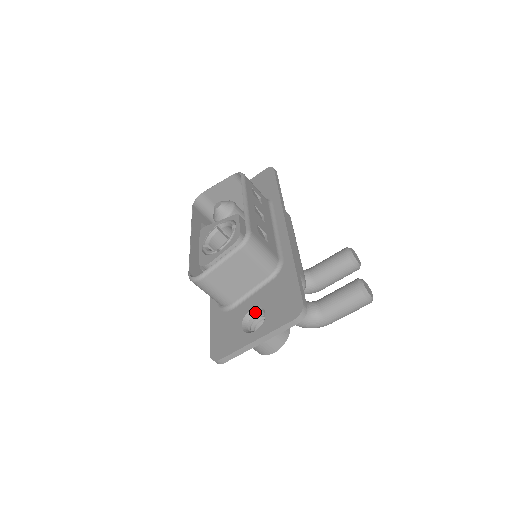
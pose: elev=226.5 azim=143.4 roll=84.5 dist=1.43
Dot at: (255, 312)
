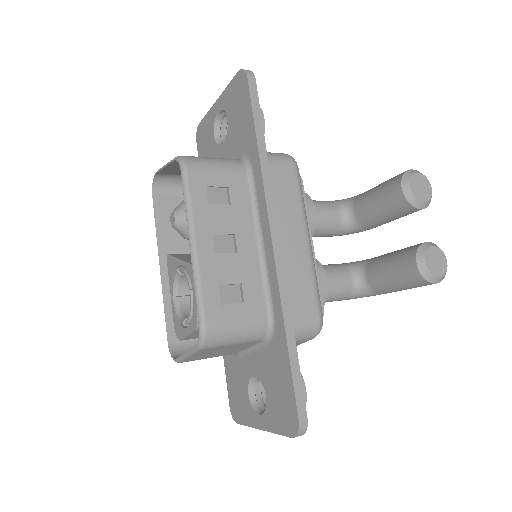
Dot at: (258, 379)
